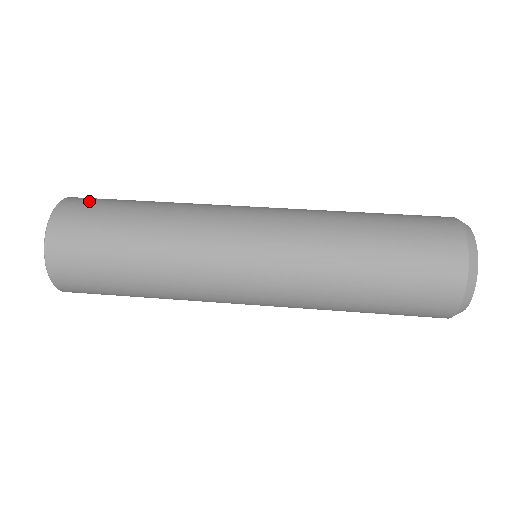
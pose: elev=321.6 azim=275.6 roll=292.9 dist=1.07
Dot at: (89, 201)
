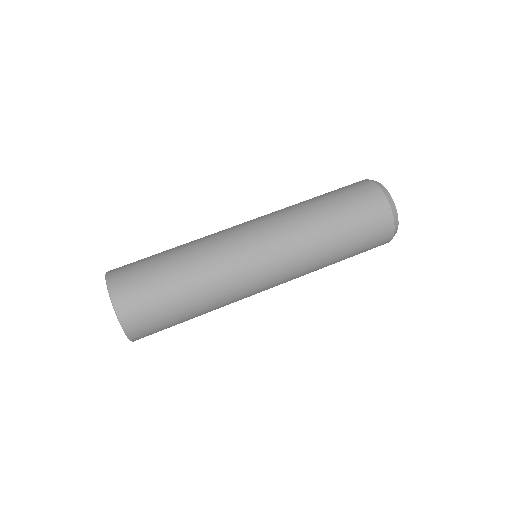
Dot at: (135, 297)
